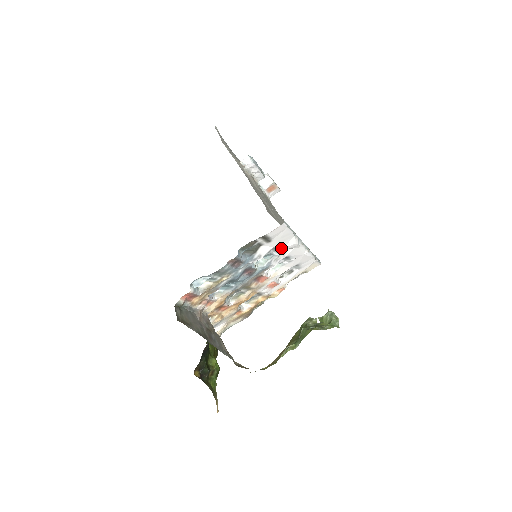
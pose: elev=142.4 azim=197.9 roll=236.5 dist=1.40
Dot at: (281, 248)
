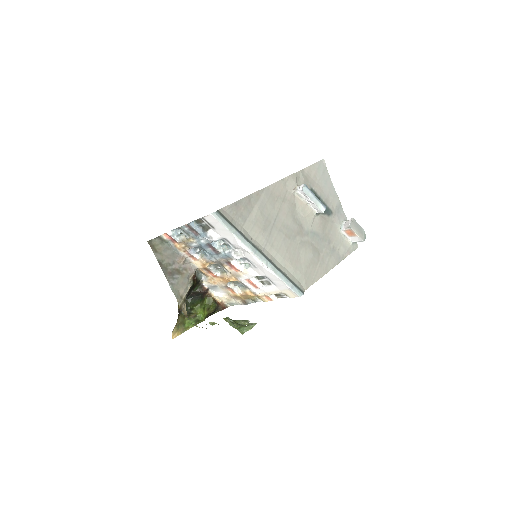
Dot at: (231, 243)
